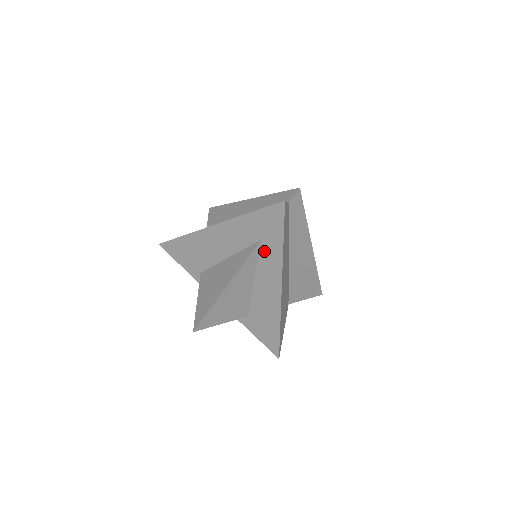
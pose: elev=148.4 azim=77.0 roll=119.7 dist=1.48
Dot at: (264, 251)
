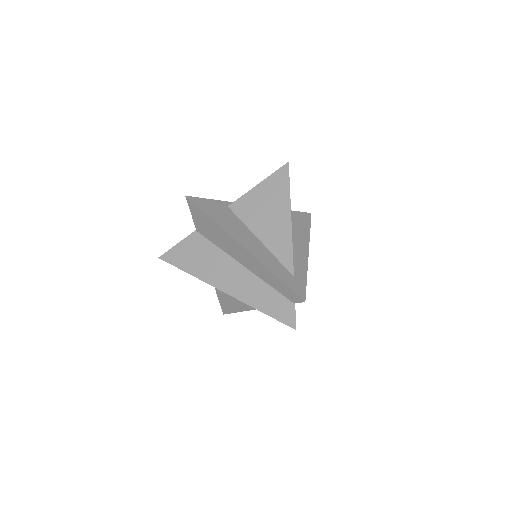
Dot at: occluded
